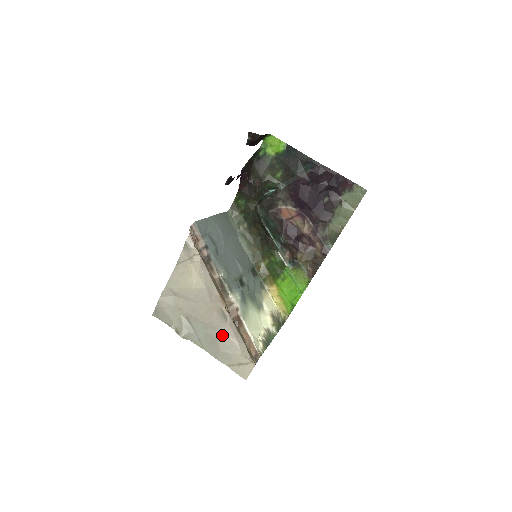
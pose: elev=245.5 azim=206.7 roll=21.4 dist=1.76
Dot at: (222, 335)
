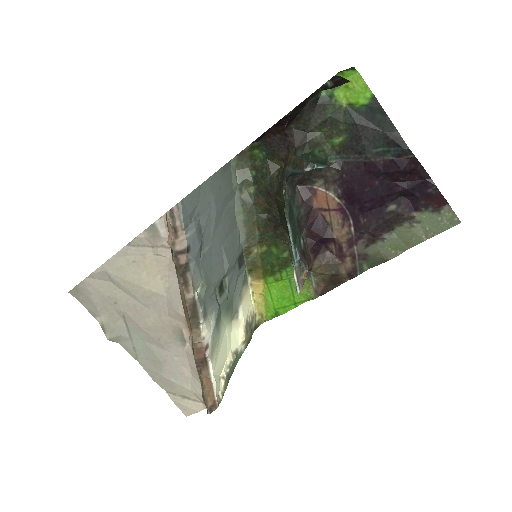
Dot at: (171, 359)
